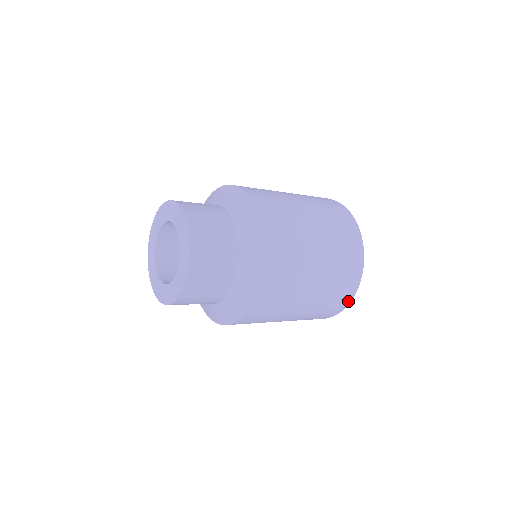
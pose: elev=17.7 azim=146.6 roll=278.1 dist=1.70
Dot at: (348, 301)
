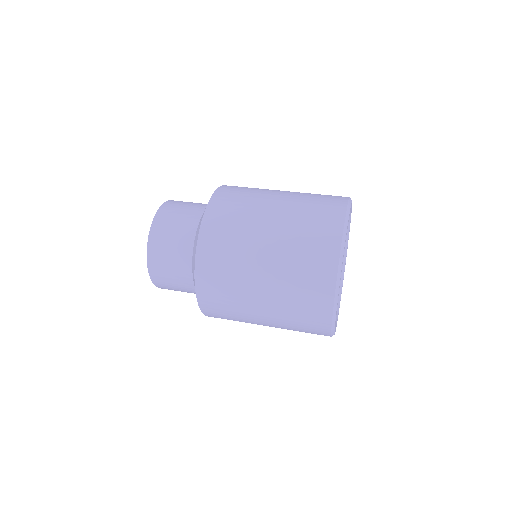
Dot at: occluded
